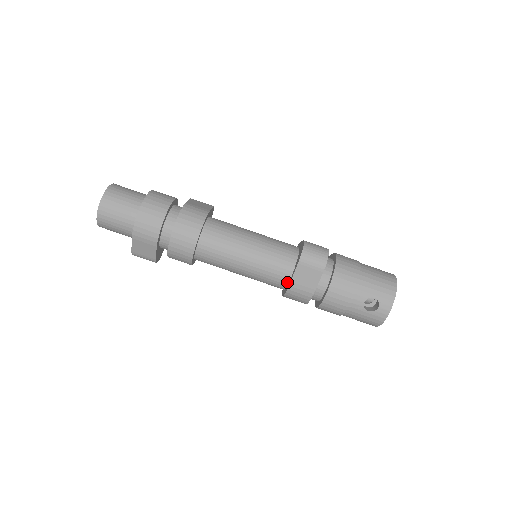
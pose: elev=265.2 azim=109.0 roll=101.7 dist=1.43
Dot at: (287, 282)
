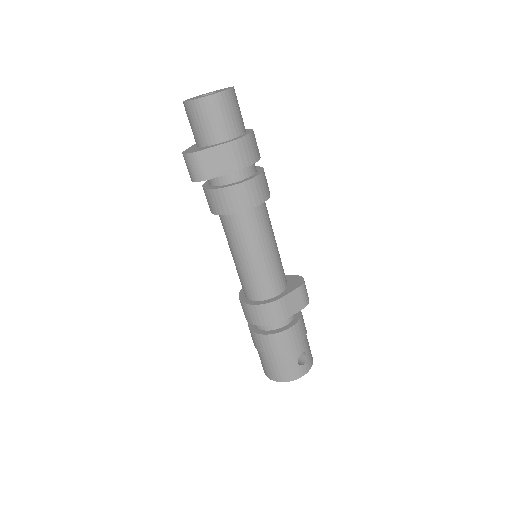
Dot at: (274, 295)
